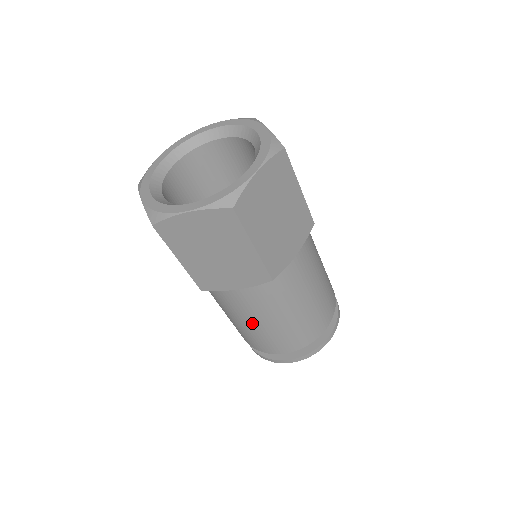
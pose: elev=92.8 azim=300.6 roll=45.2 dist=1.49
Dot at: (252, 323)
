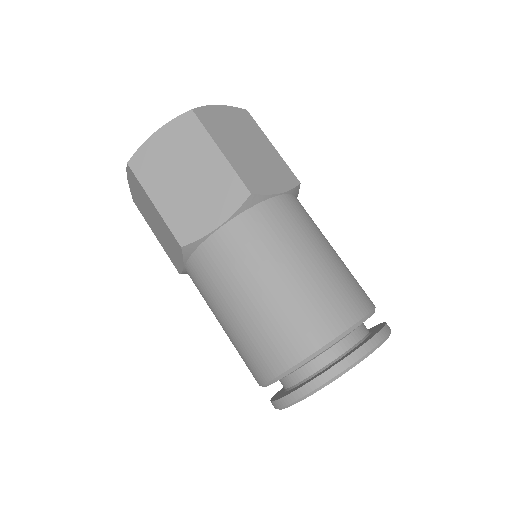
Dot at: (251, 294)
